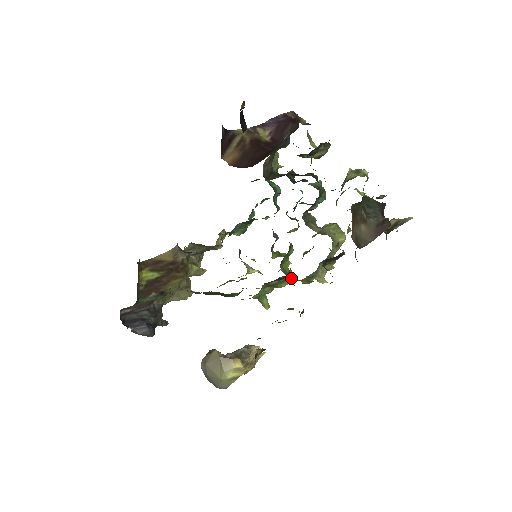
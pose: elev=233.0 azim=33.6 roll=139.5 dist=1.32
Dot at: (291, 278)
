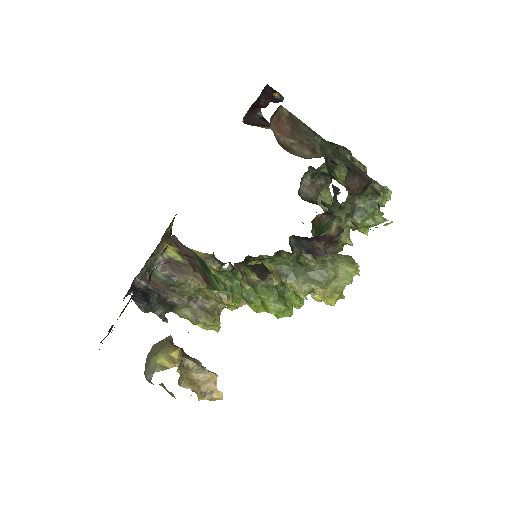
Dot at: (265, 268)
